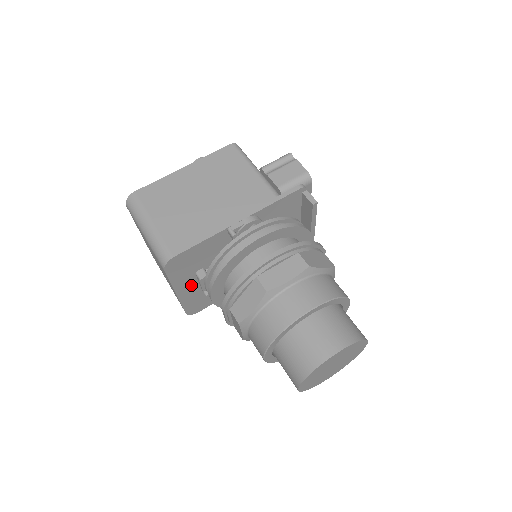
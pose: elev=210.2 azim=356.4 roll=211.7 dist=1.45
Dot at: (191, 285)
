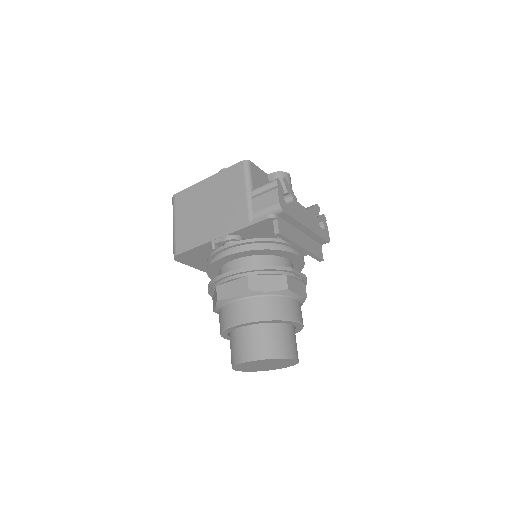
Dot at: occluded
